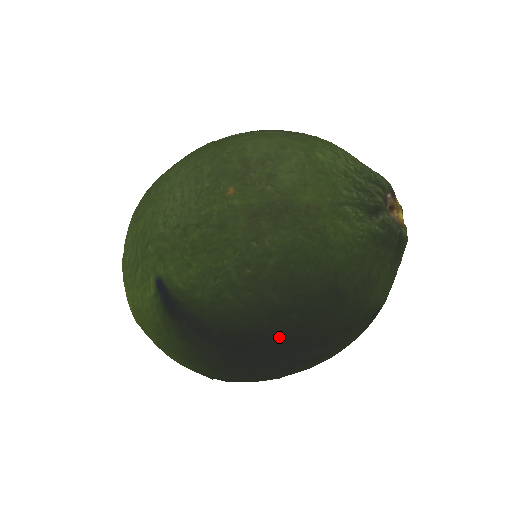
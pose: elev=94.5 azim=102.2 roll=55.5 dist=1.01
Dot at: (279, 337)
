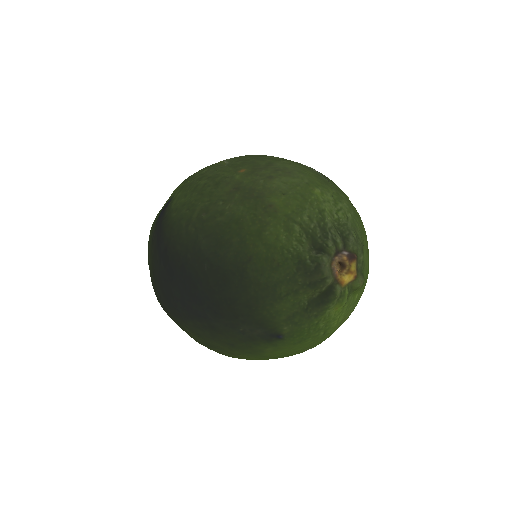
Dot at: (191, 277)
